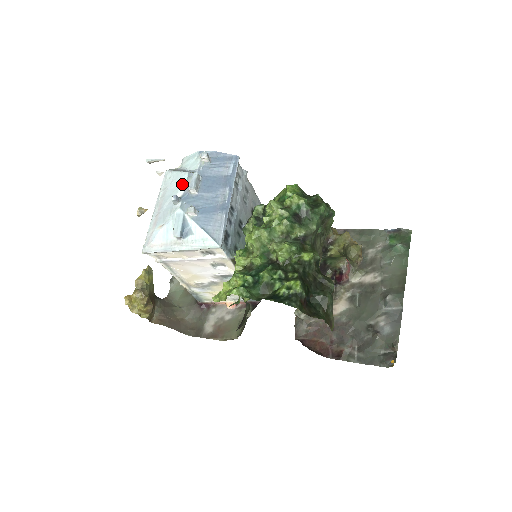
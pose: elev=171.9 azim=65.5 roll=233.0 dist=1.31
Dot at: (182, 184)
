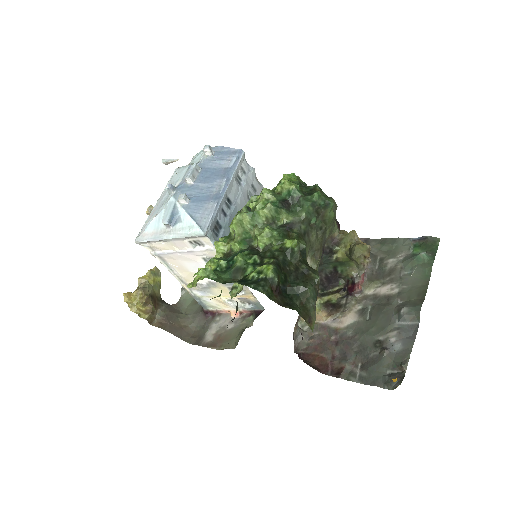
Dot at: (182, 175)
